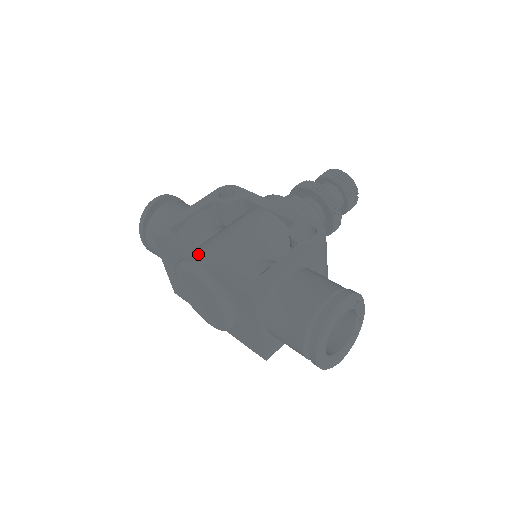
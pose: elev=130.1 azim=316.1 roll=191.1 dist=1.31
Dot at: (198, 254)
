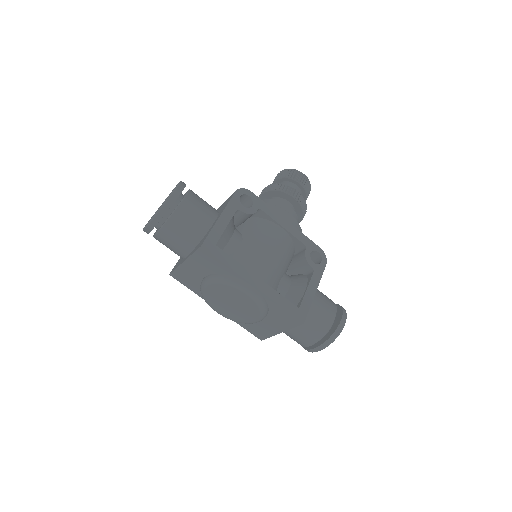
Dot at: (252, 278)
